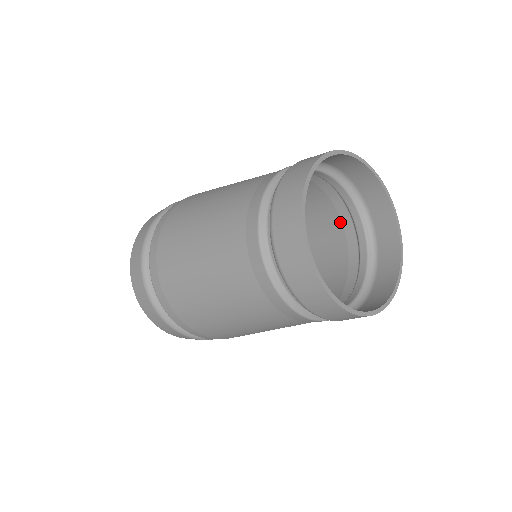
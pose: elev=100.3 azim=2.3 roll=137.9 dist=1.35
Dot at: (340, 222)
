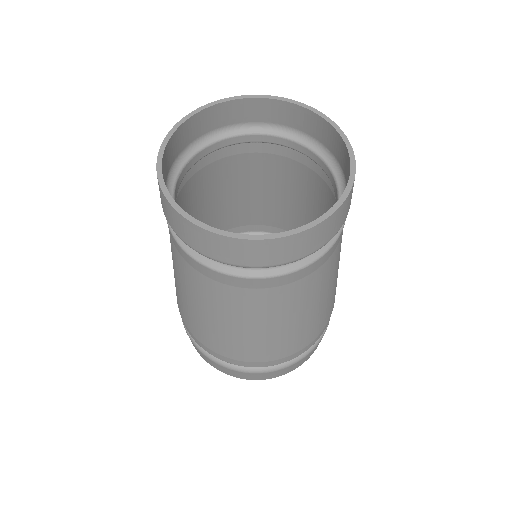
Dot at: occluded
